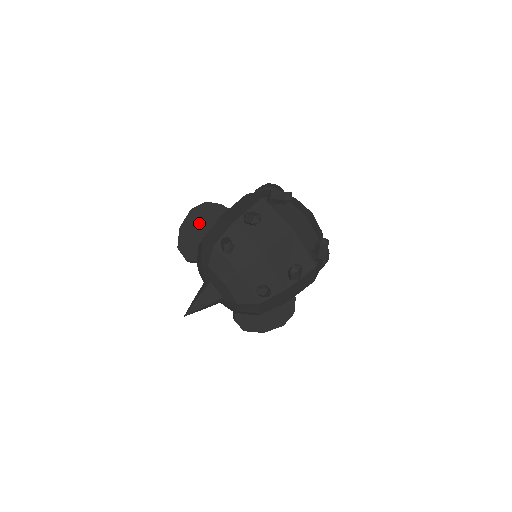
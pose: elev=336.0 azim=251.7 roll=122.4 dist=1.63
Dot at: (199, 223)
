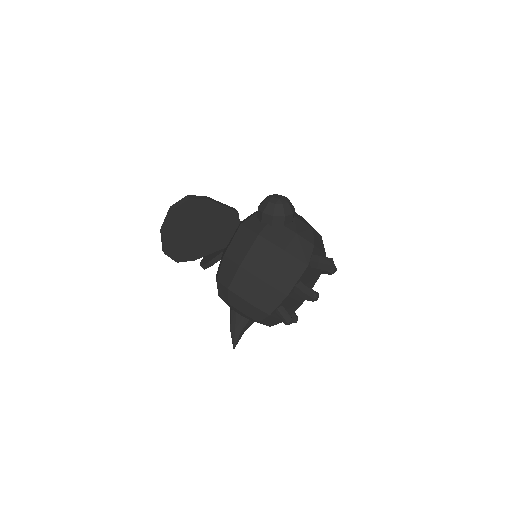
Dot at: (185, 224)
